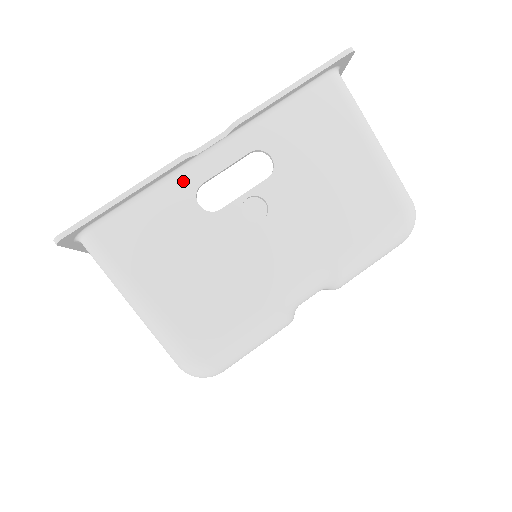
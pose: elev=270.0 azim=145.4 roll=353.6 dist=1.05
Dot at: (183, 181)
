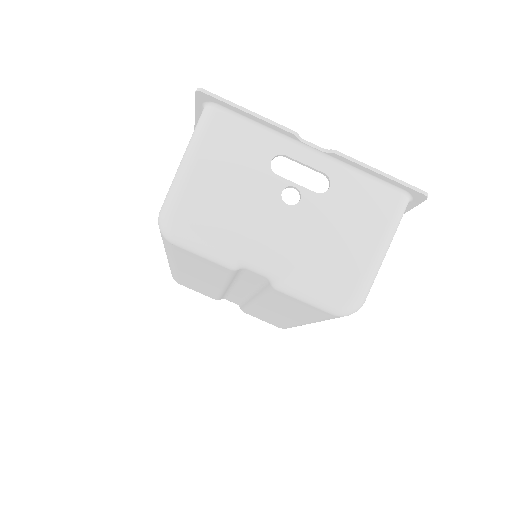
Dot at: (279, 143)
